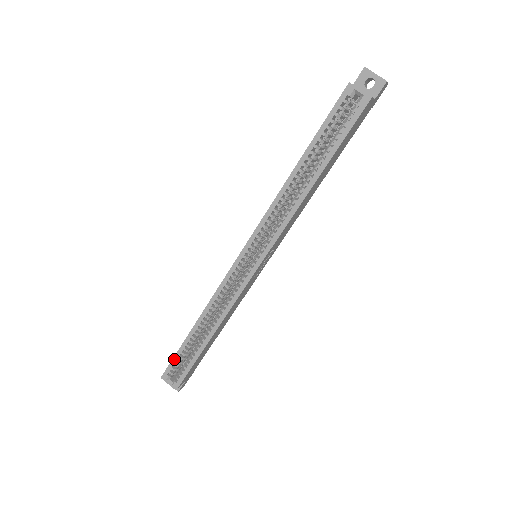
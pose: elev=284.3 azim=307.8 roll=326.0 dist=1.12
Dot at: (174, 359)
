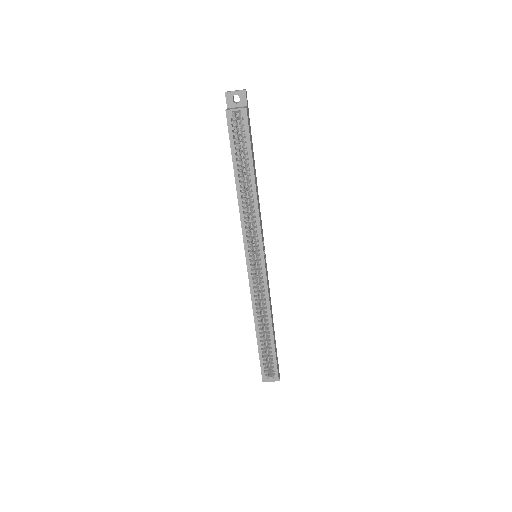
Dot at: (261, 362)
